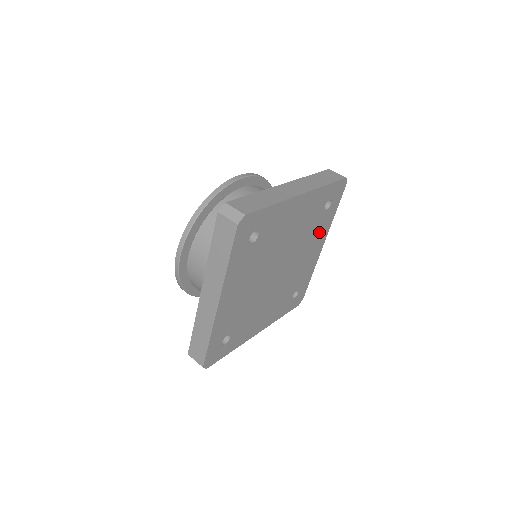
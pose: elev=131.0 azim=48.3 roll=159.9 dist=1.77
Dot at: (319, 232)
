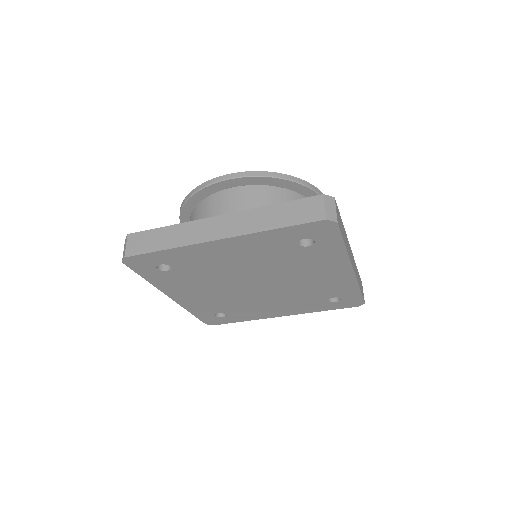
Dot at: (320, 261)
